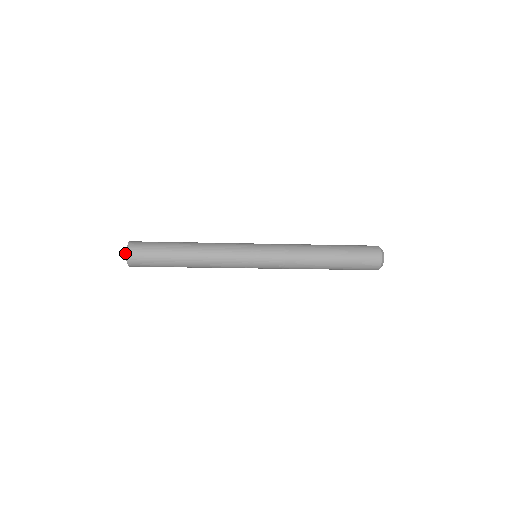
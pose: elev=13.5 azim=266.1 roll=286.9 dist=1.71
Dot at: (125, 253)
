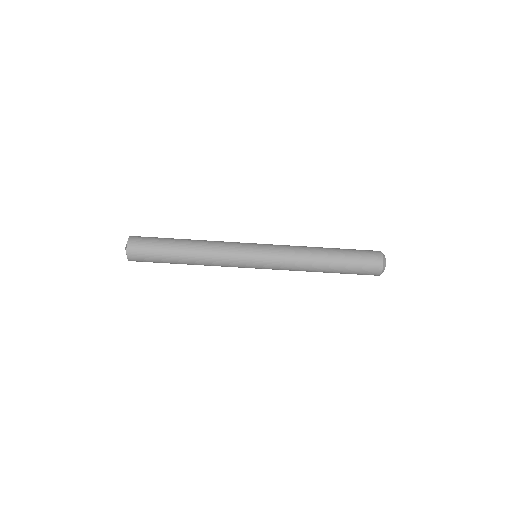
Dot at: occluded
